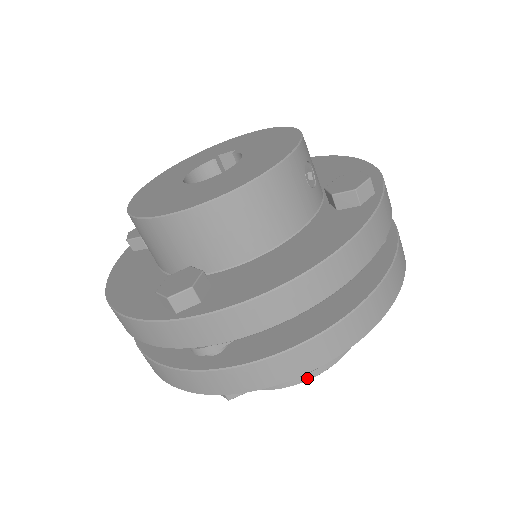
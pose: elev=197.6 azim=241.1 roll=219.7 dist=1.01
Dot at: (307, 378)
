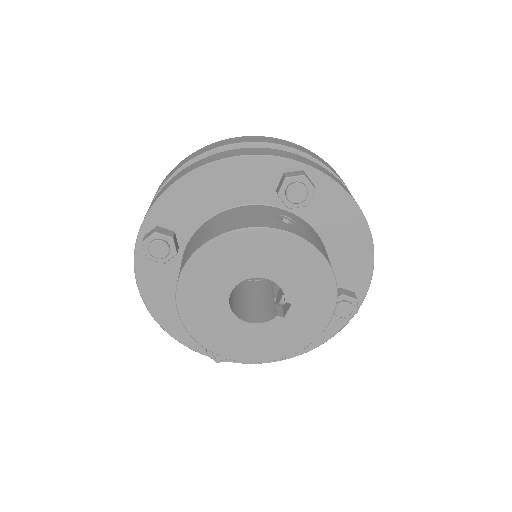
Dot at: (204, 243)
